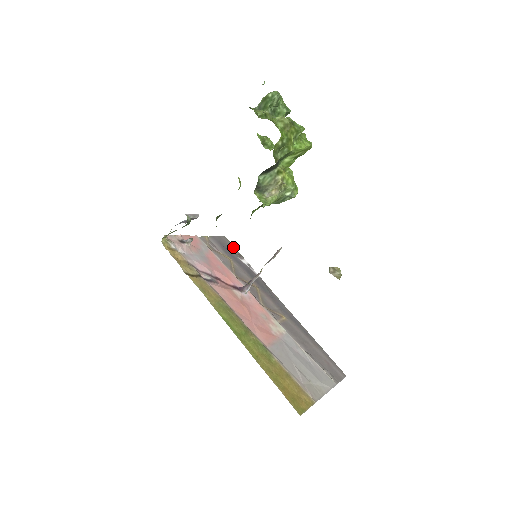
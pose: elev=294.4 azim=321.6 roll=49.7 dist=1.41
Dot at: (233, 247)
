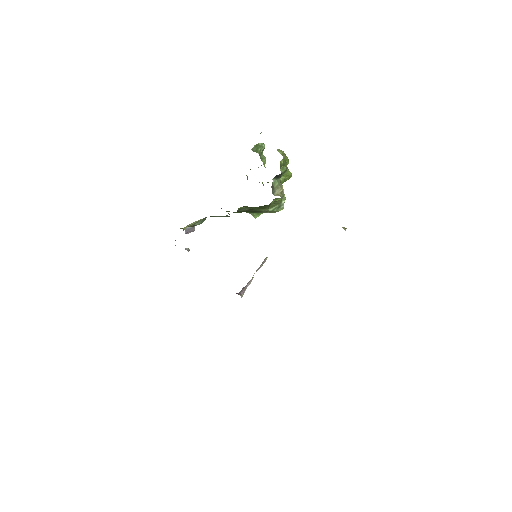
Dot at: occluded
